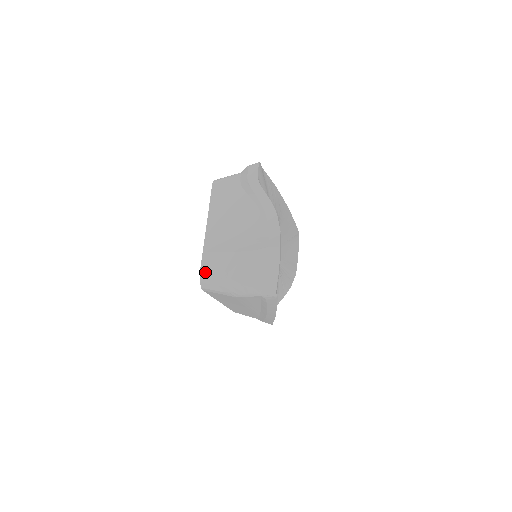
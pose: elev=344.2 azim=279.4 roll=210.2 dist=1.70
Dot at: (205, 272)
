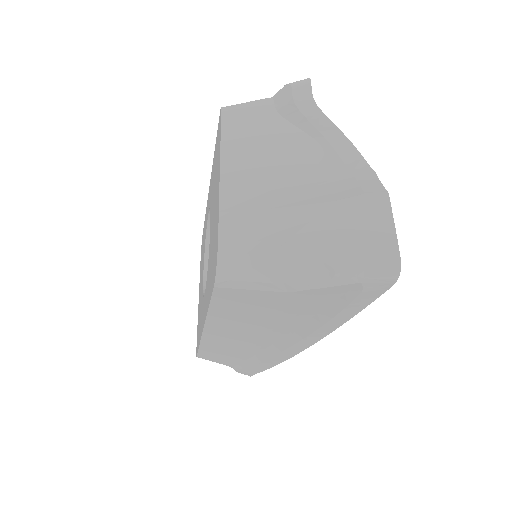
Dot at: (230, 245)
